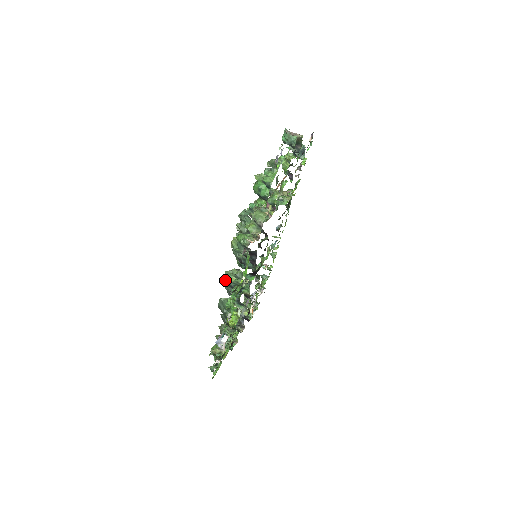
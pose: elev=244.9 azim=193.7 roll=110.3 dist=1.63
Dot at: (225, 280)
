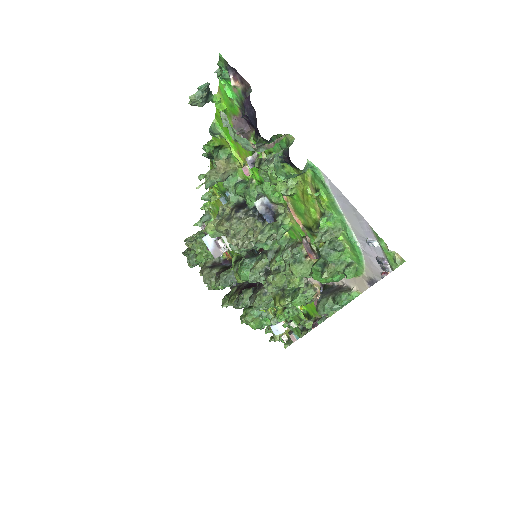
Dot at: occluded
